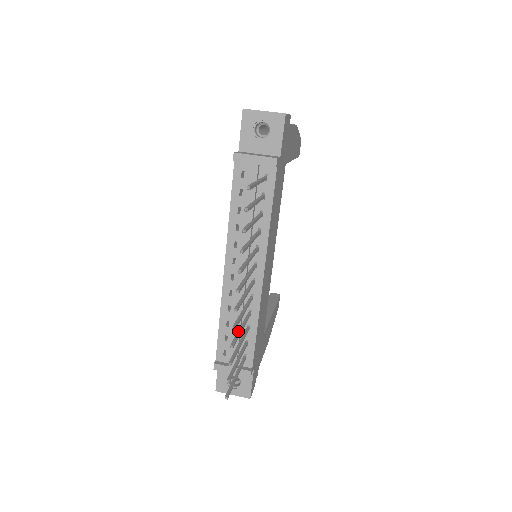
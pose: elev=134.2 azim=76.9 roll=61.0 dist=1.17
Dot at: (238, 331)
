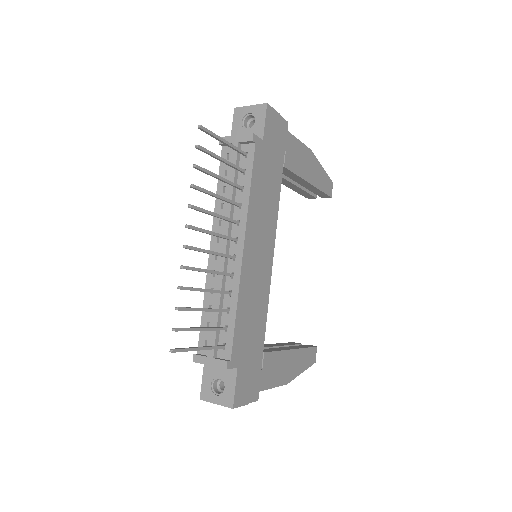
Dot at: (199, 288)
